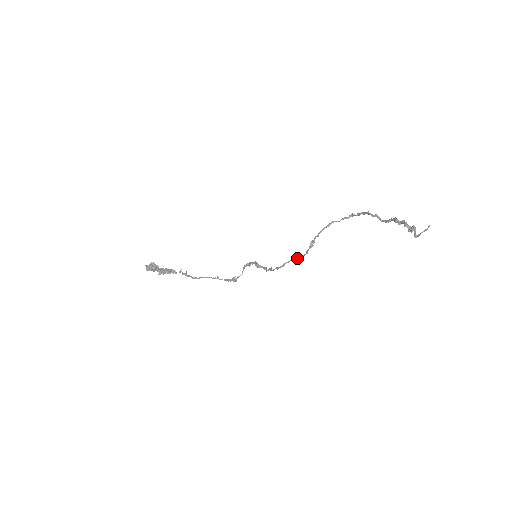
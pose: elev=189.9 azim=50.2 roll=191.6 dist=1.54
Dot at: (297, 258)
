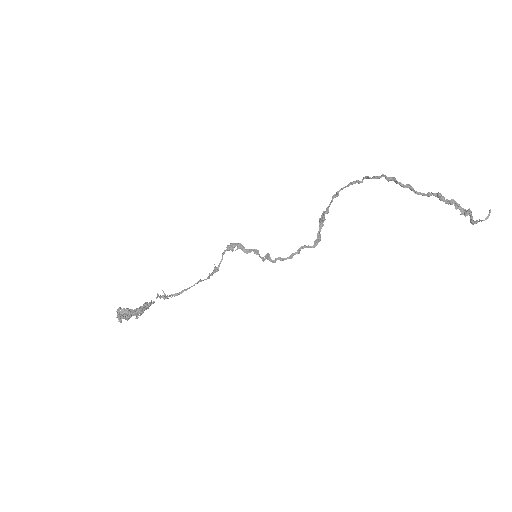
Dot at: (308, 247)
